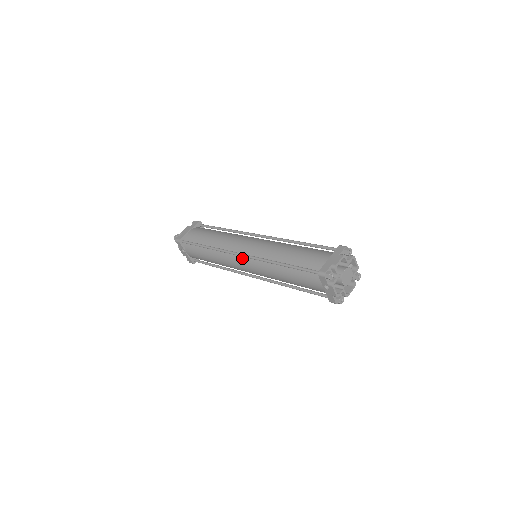
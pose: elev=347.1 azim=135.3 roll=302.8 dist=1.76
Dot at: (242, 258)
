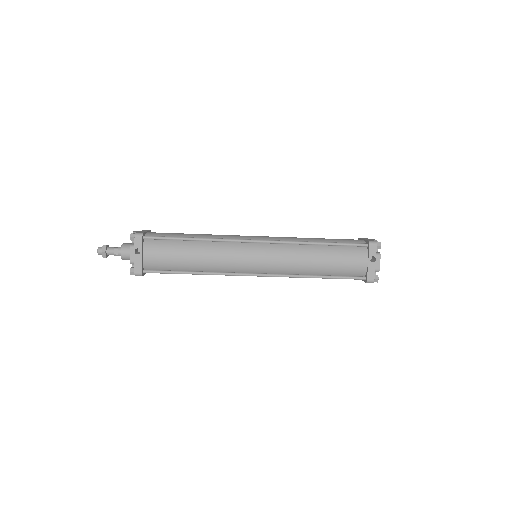
Dot at: (256, 246)
